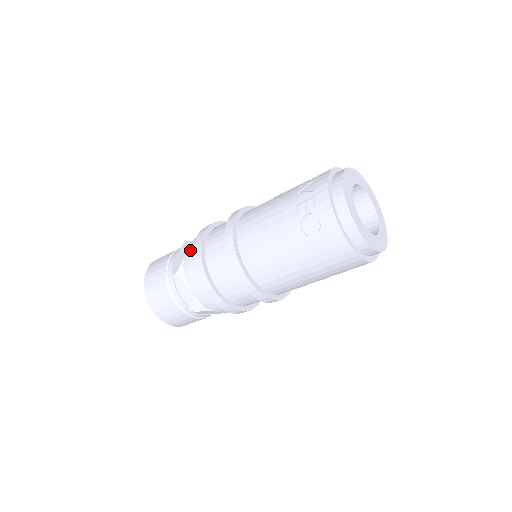
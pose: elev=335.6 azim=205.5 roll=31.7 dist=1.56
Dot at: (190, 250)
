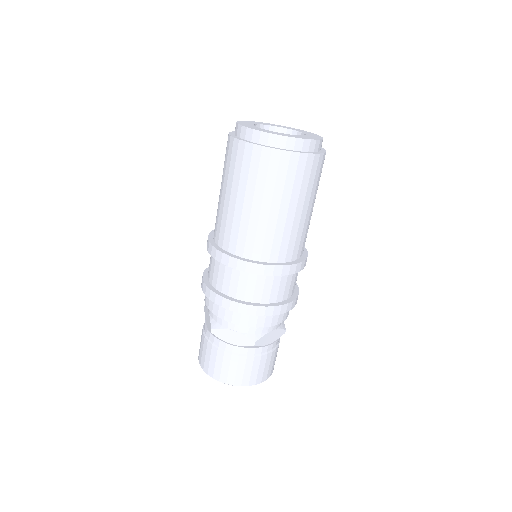
Dot at: occluded
